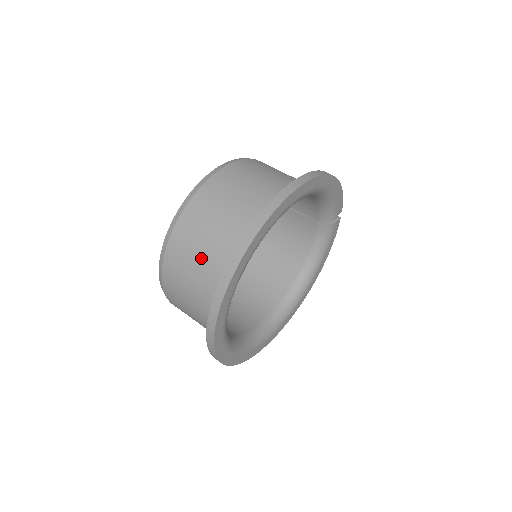
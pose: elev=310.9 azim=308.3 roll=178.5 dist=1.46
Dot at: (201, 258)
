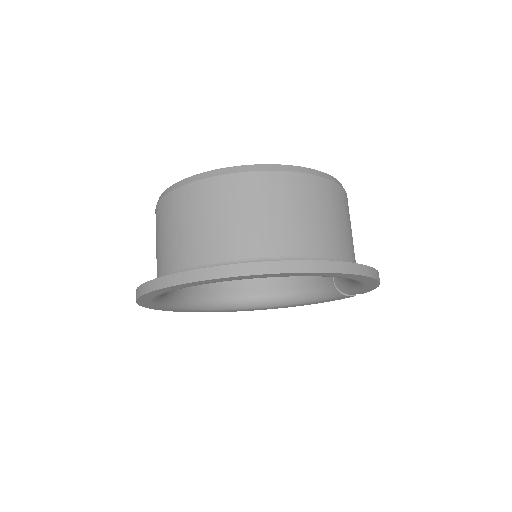
Dot at: (198, 229)
